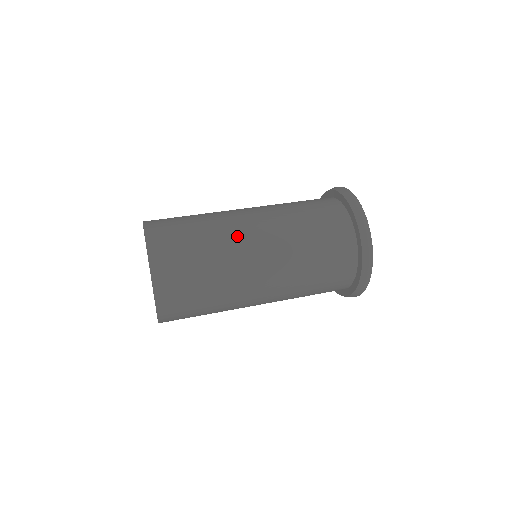
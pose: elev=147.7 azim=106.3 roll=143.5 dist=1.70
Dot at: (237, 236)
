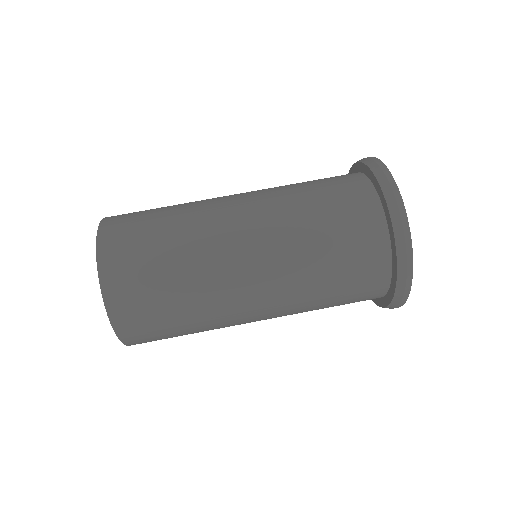
Dot at: (234, 324)
